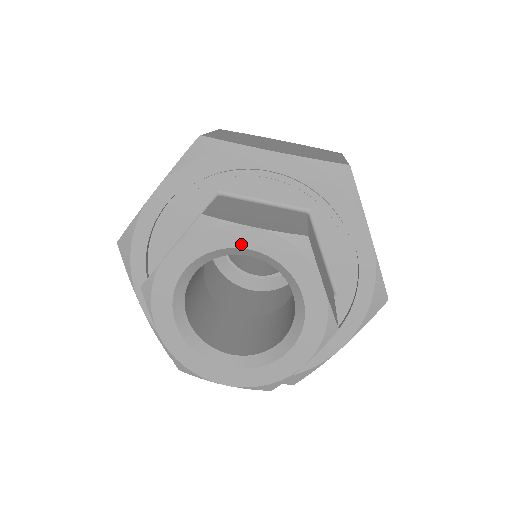
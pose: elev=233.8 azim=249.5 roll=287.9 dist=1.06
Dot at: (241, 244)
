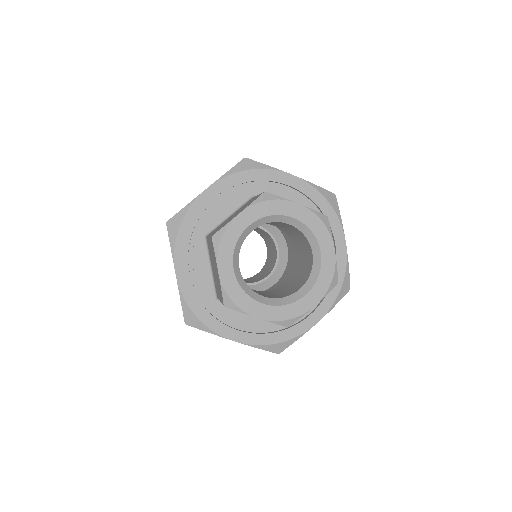
Dot at: (243, 227)
